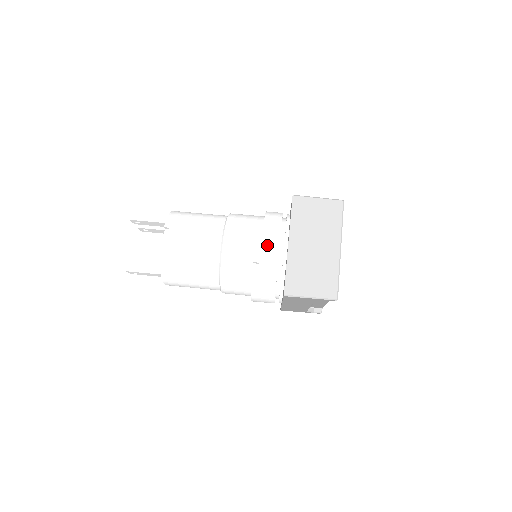
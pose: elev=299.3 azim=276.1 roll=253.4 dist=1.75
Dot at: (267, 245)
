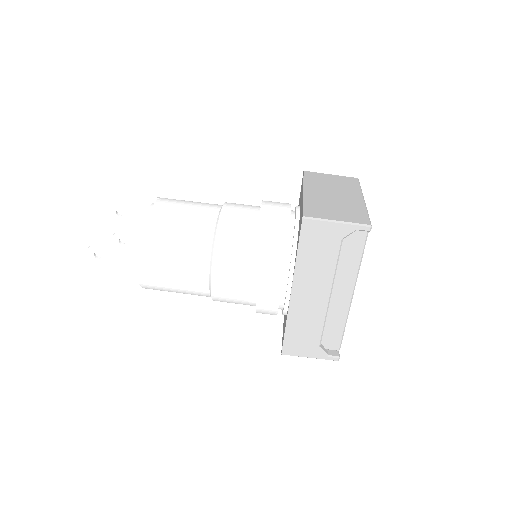
Dot at: (276, 206)
